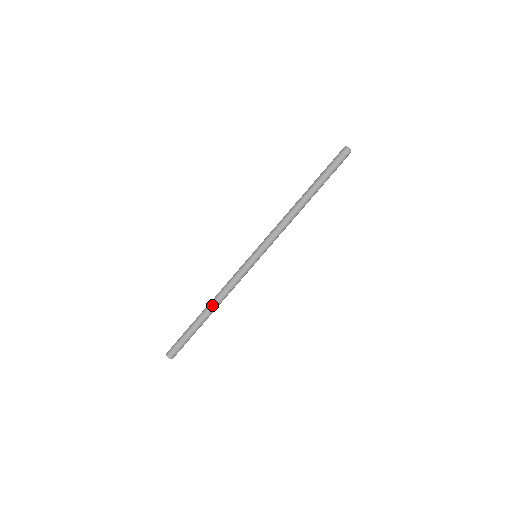
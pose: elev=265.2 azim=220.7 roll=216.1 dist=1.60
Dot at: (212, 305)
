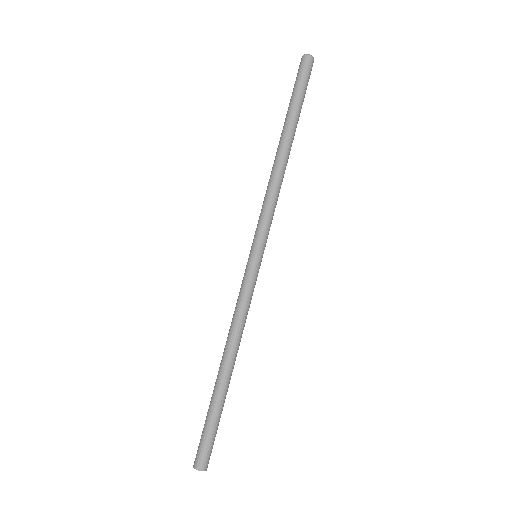
Dot at: (226, 356)
